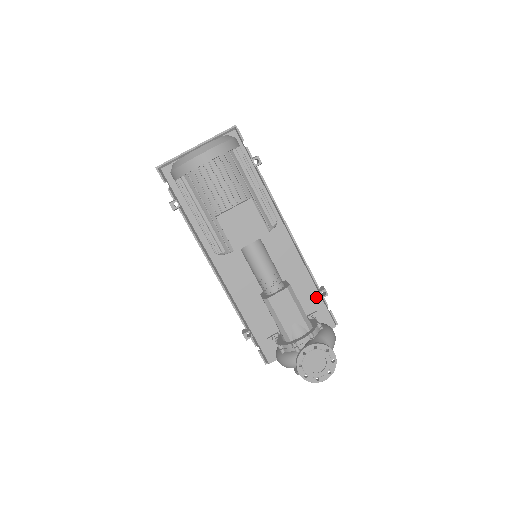
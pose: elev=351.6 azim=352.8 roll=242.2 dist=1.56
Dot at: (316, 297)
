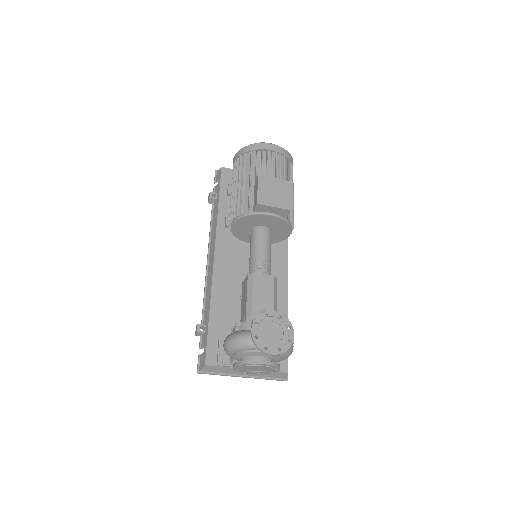
Dot at: occluded
